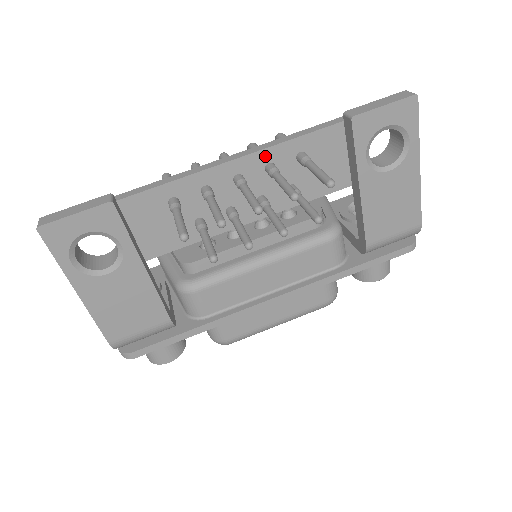
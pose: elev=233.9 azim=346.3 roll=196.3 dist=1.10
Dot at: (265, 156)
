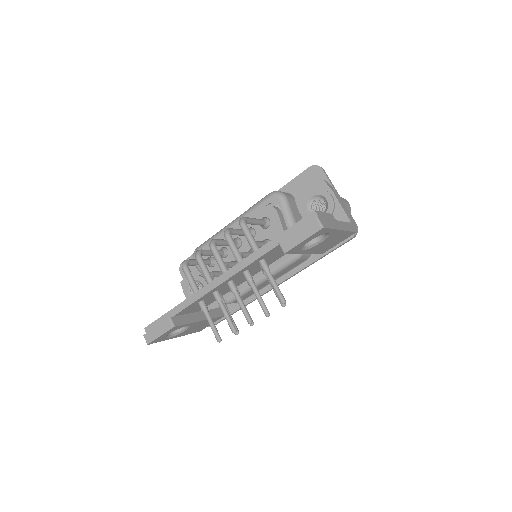
Dot at: (240, 272)
